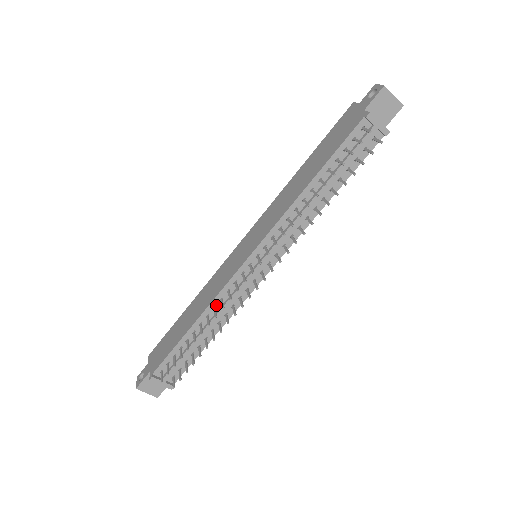
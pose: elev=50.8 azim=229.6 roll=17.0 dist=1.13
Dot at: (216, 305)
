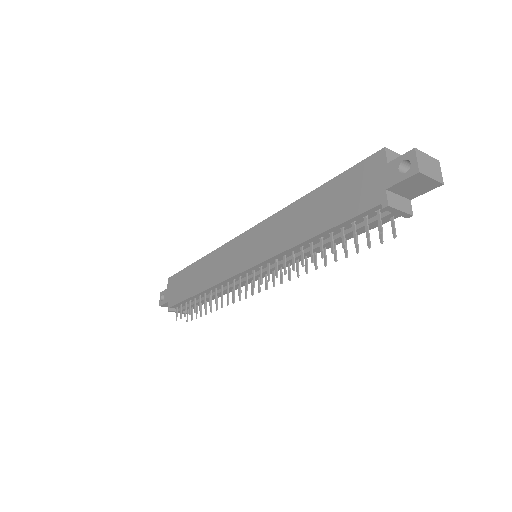
Dot at: (217, 287)
